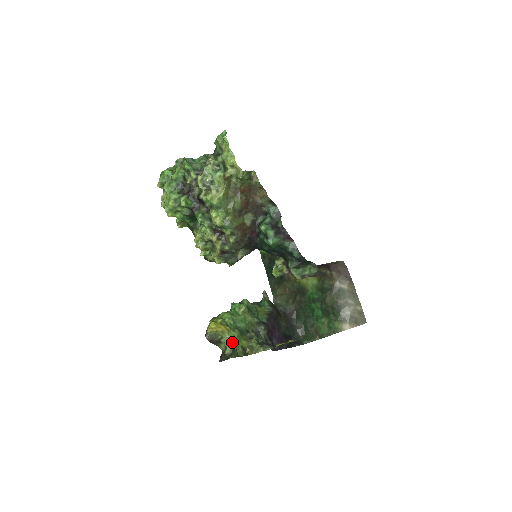
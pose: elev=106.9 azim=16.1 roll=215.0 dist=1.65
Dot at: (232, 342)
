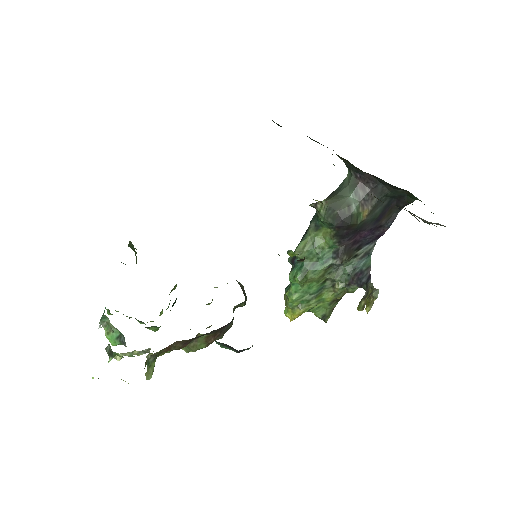
Dot at: (316, 311)
